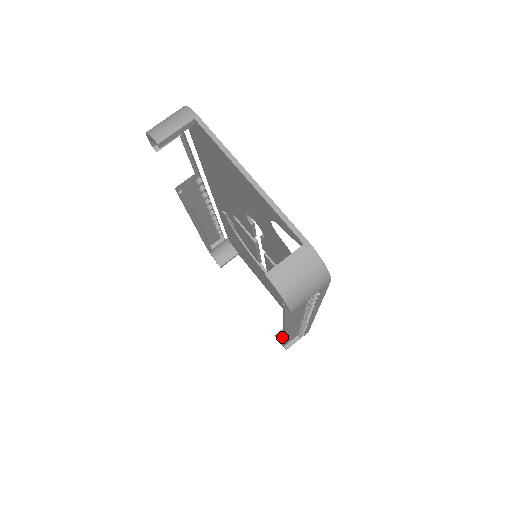
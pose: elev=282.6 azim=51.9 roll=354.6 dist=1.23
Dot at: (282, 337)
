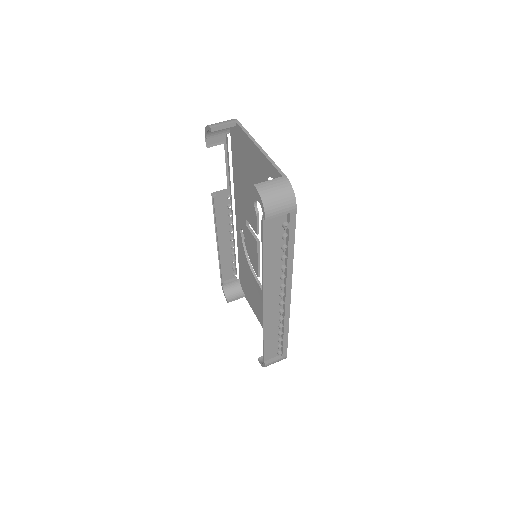
Dot at: occluded
